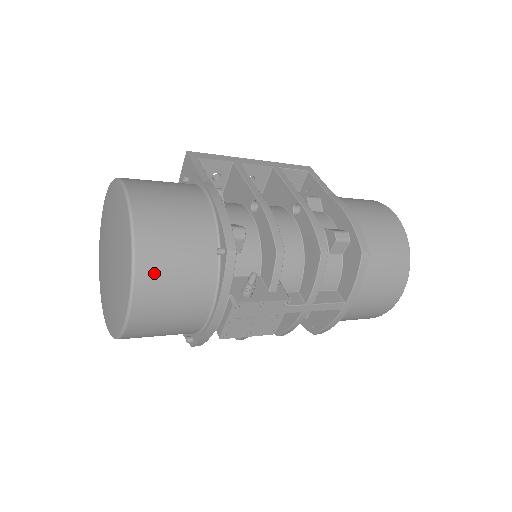
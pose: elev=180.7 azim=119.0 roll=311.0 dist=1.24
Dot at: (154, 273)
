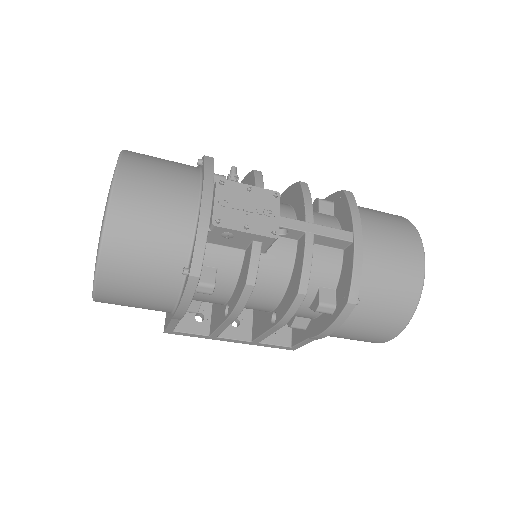
Dot at: (139, 160)
